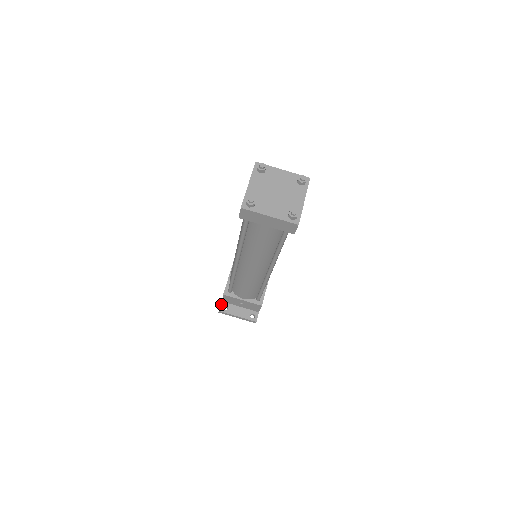
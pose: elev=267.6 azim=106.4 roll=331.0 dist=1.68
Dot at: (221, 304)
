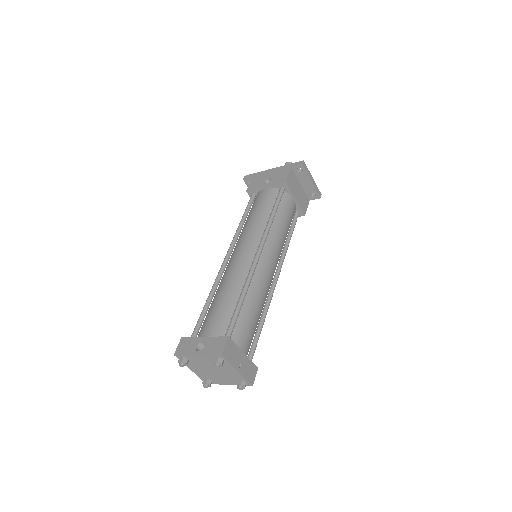
Dot at: (250, 178)
